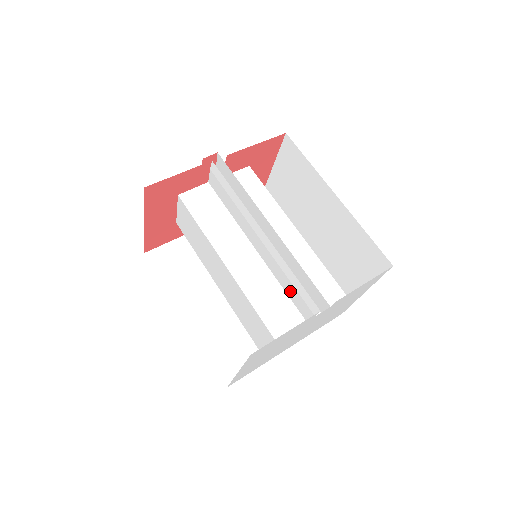
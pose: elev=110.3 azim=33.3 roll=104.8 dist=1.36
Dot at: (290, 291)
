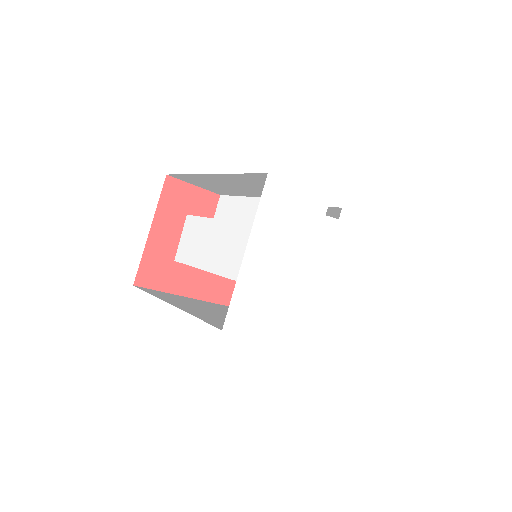
Dot at: occluded
